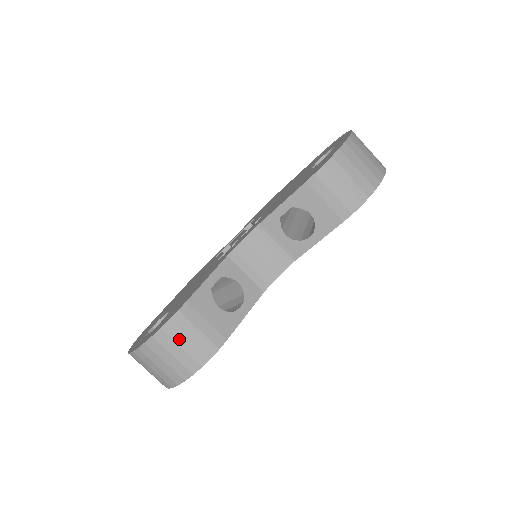
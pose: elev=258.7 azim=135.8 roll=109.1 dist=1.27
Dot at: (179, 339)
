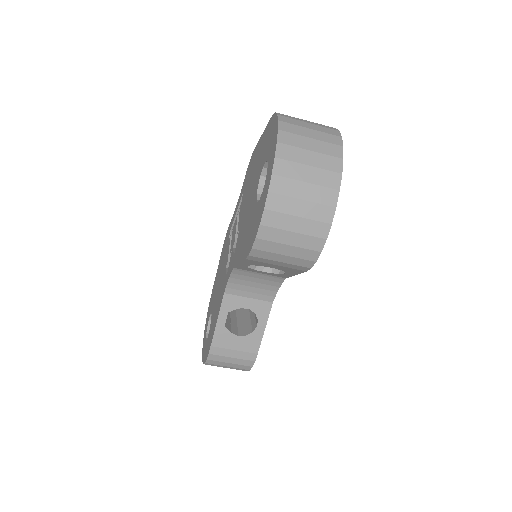
Dot at: (222, 364)
